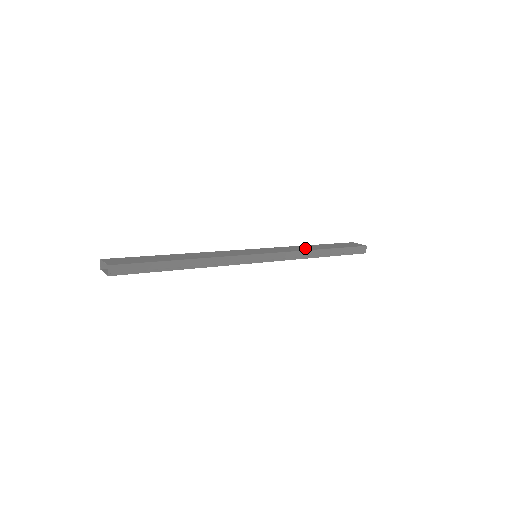
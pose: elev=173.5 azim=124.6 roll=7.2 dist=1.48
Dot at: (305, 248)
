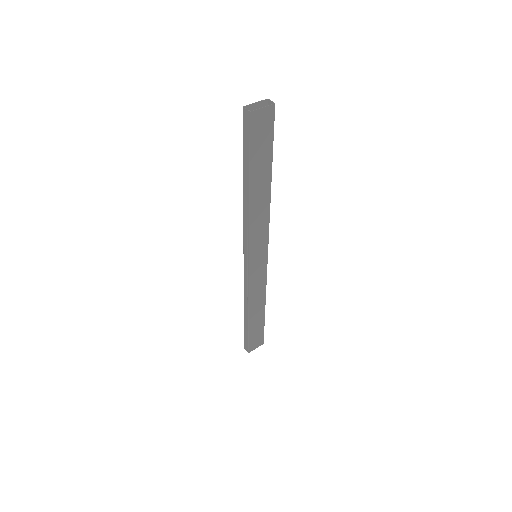
Dot at: occluded
